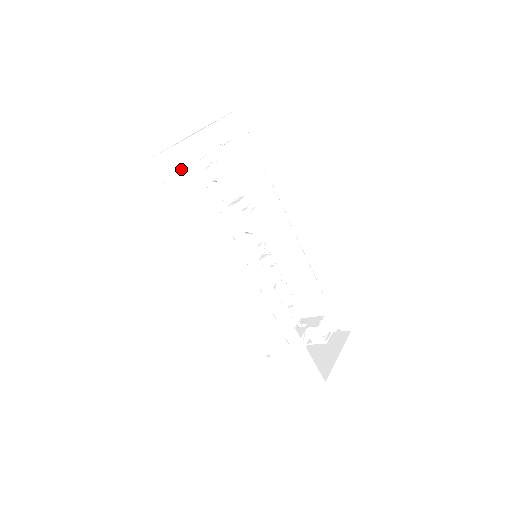
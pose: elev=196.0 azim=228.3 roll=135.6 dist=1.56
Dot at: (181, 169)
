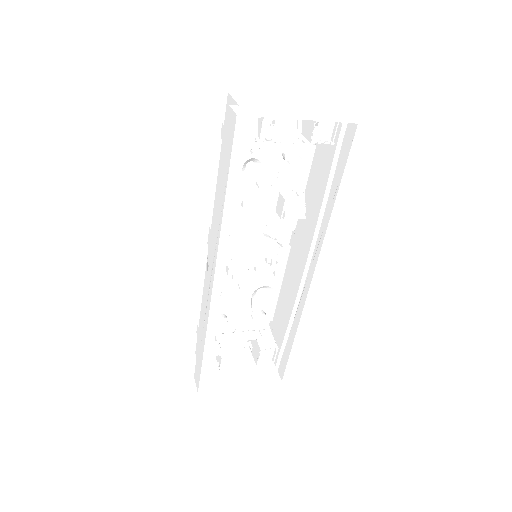
Dot at: (226, 134)
